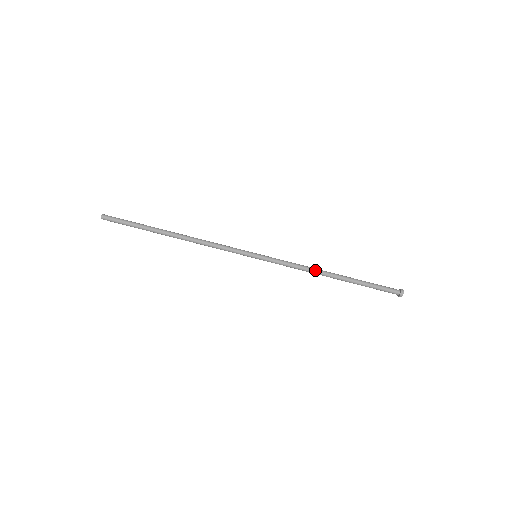
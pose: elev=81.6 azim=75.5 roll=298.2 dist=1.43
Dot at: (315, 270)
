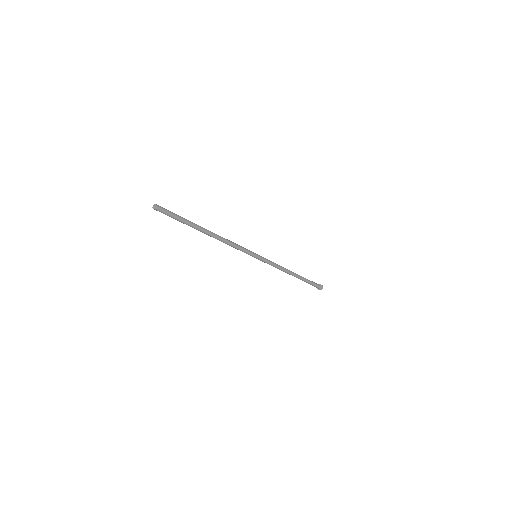
Dot at: (286, 271)
